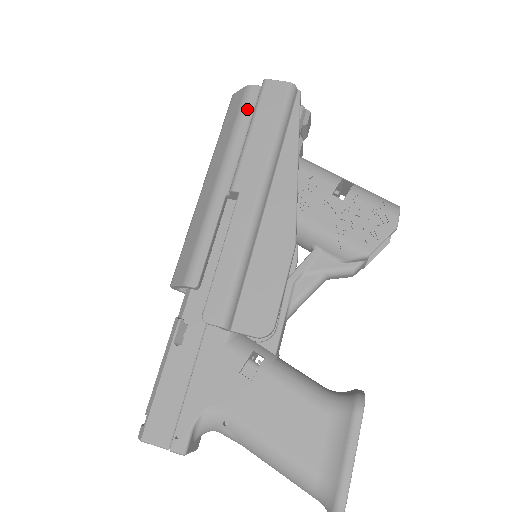
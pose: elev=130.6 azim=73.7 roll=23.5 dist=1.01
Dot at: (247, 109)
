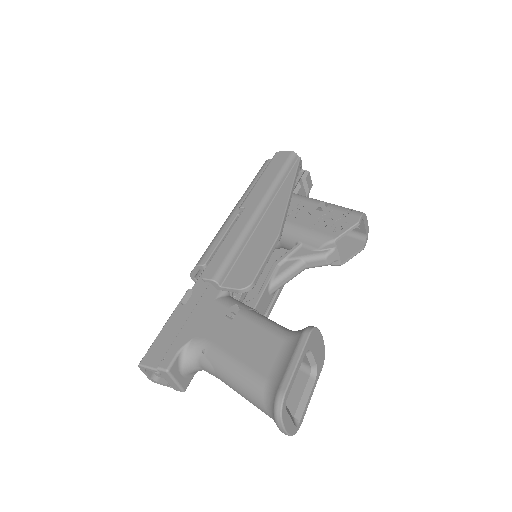
Dot at: occluded
